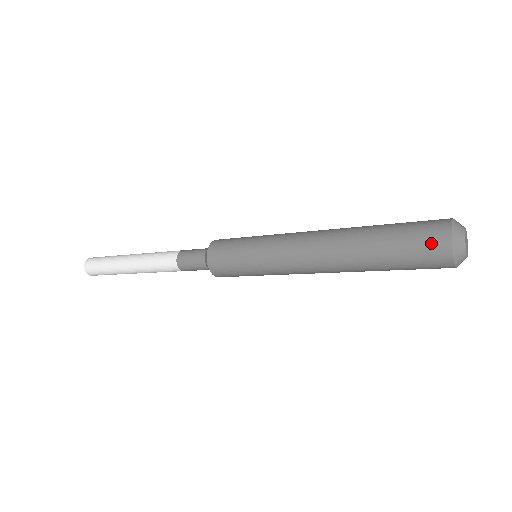
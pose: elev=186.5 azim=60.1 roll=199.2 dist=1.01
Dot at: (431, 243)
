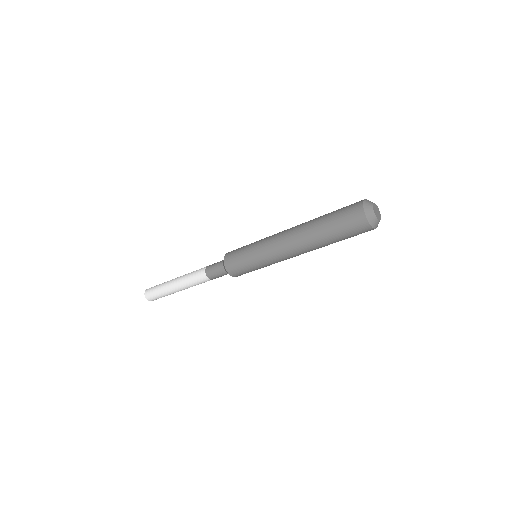
Dot at: (353, 205)
